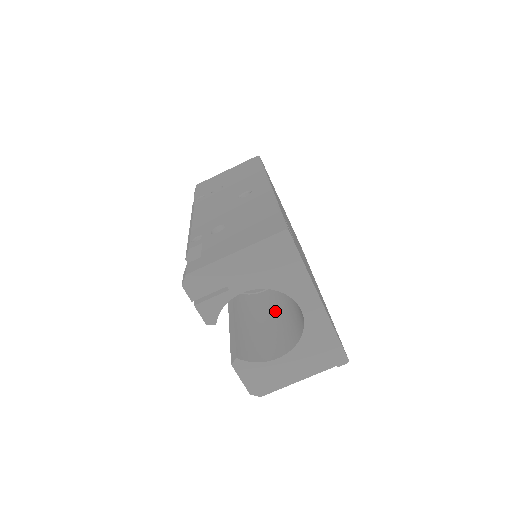
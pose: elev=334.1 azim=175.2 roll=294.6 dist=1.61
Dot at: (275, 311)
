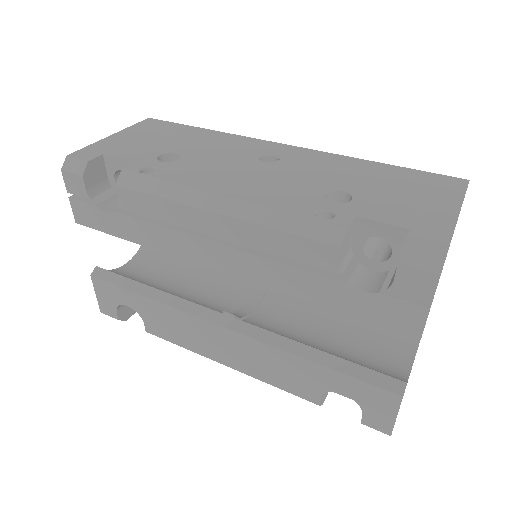
Dot at: (318, 322)
